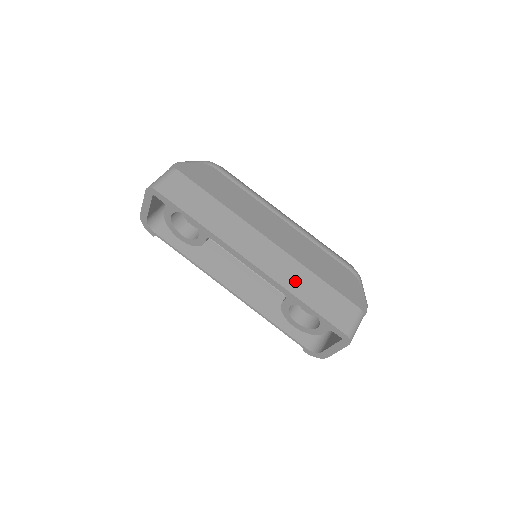
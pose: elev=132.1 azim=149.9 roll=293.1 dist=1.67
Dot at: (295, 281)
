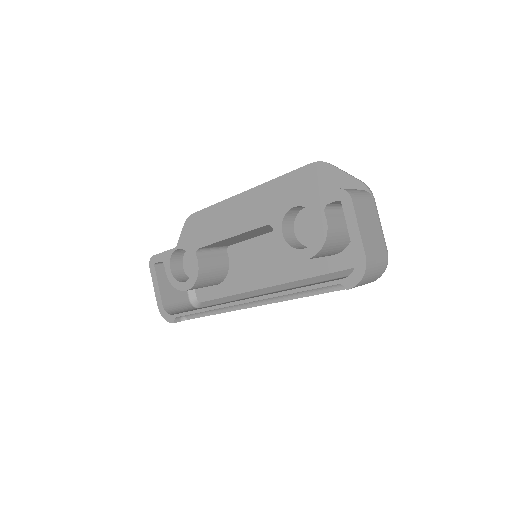
Dot at: occluded
